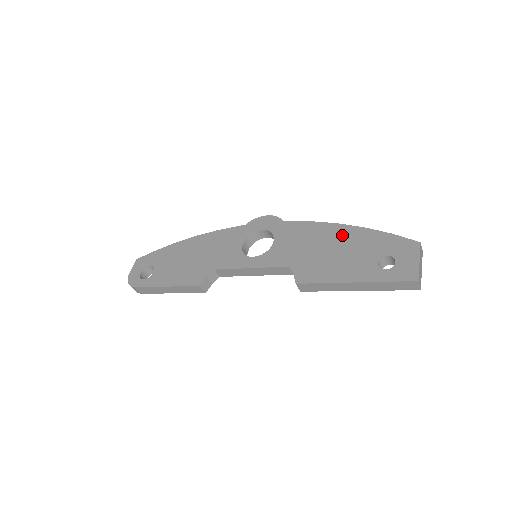
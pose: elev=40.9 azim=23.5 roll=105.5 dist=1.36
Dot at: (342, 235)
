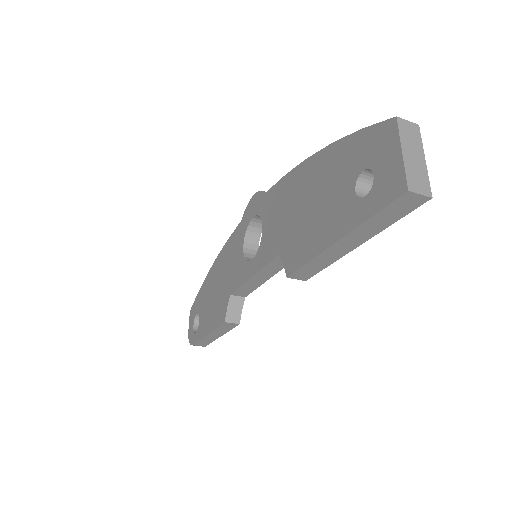
Dot at: (313, 173)
